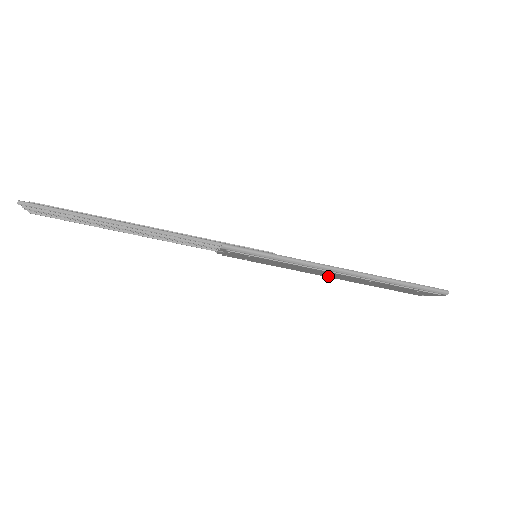
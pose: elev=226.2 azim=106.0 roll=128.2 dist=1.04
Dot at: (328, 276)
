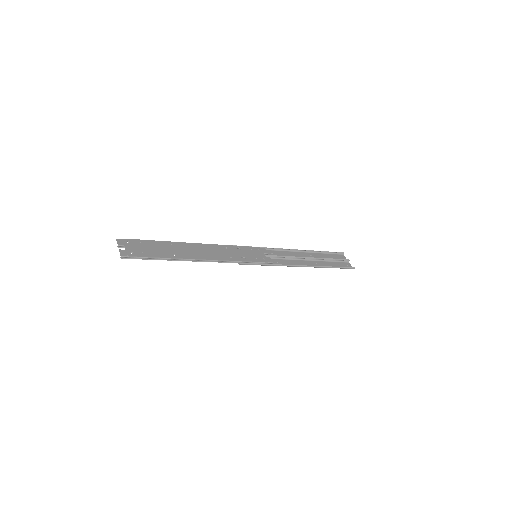
Dot at: (293, 254)
